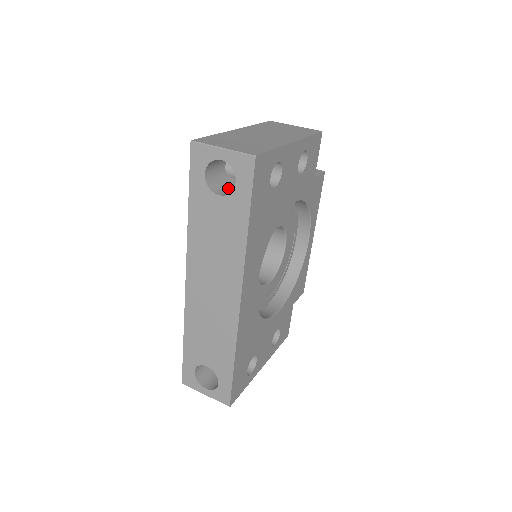
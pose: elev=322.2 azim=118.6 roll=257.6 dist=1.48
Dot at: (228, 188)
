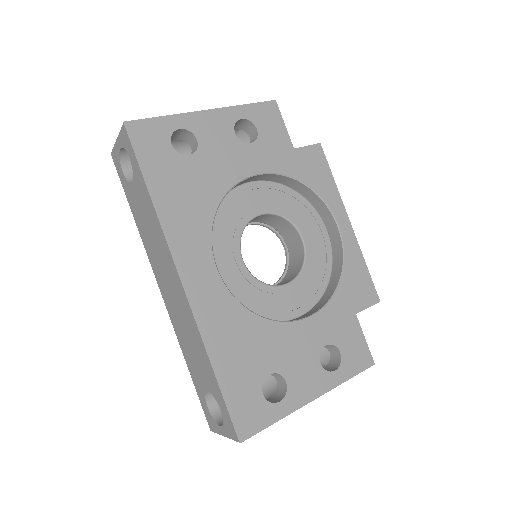
Dot at: occluded
